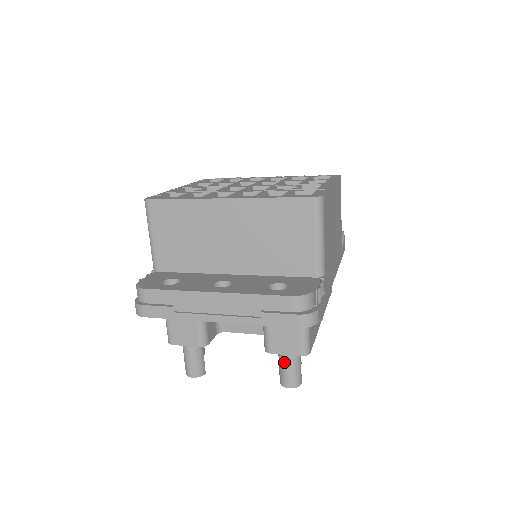
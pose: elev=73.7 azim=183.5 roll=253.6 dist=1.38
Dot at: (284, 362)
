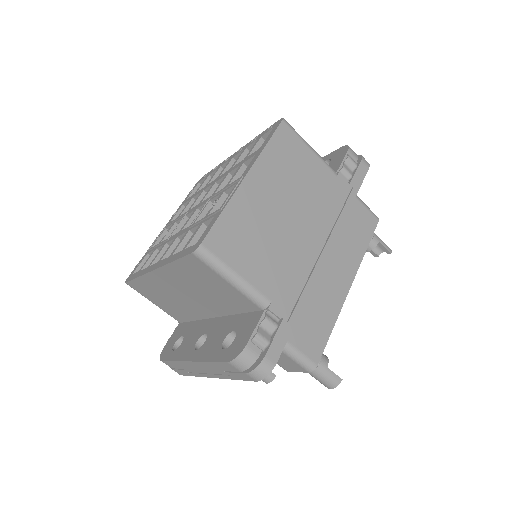
Dot at: occluded
